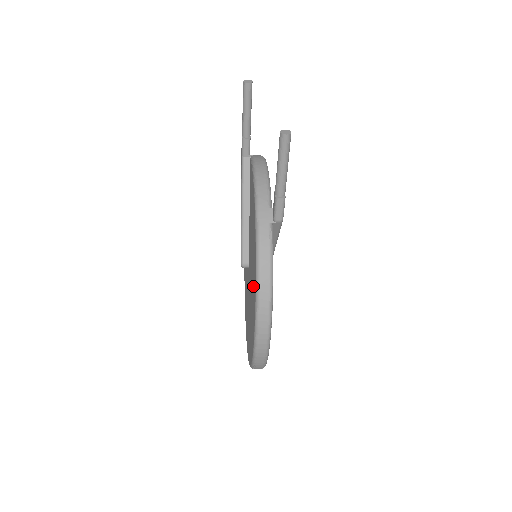
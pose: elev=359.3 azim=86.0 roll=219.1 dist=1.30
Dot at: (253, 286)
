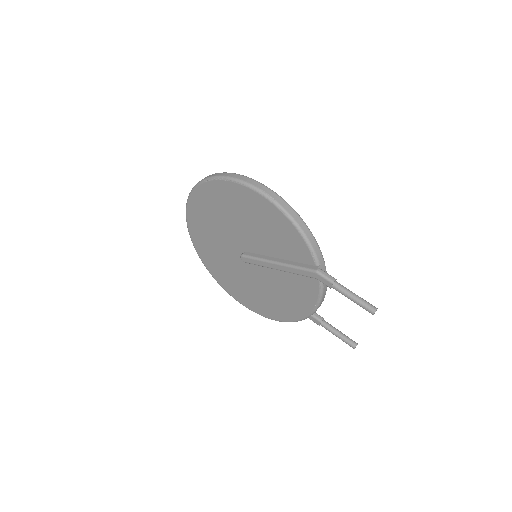
Dot at: (261, 304)
